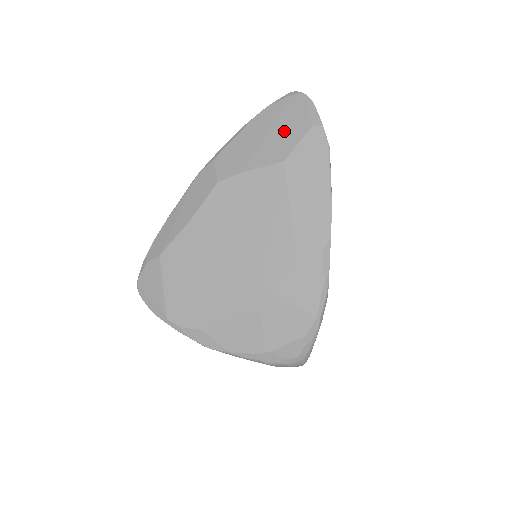
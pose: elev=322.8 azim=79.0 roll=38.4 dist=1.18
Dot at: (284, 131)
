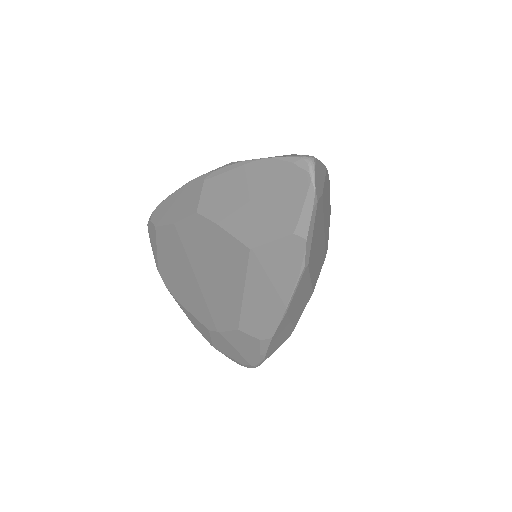
Dot at: (267, 212)
